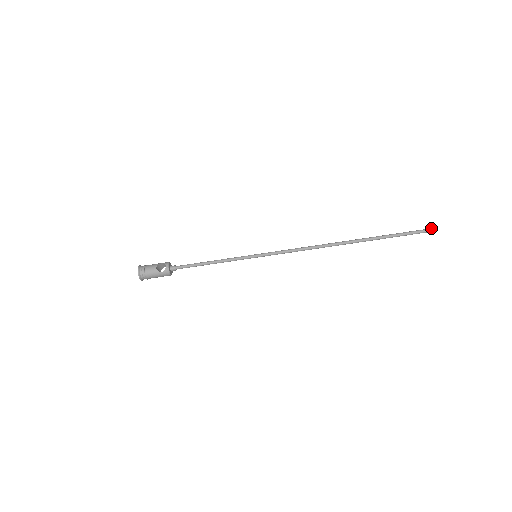
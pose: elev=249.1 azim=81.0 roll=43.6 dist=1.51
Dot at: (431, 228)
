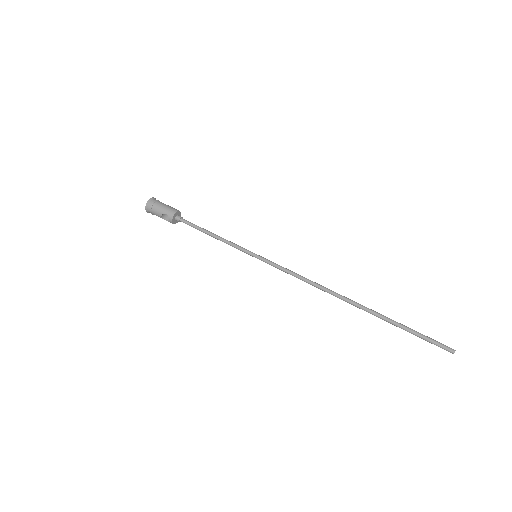
Dot at: (453, 351)
